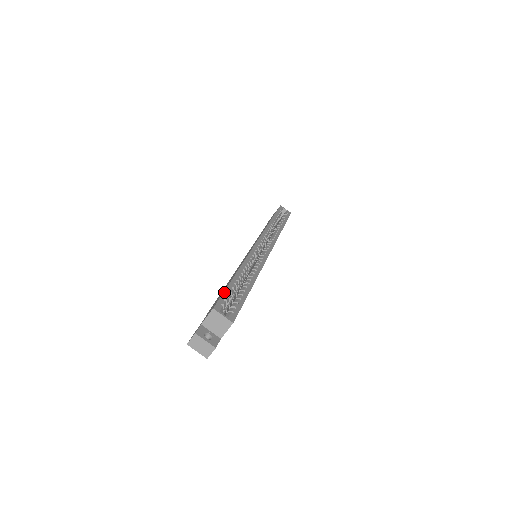
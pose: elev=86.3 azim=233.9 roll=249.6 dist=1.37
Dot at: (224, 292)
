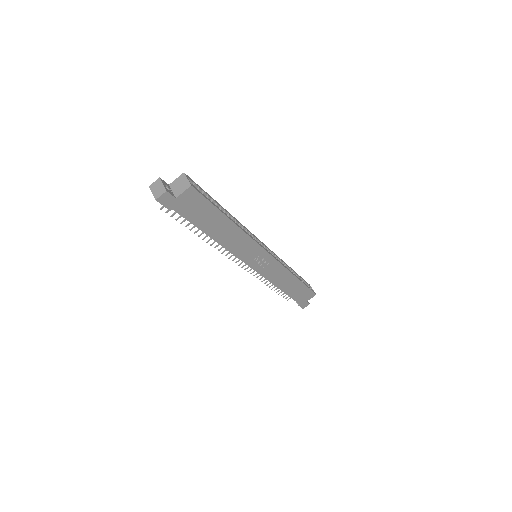
Dot at: occluded
